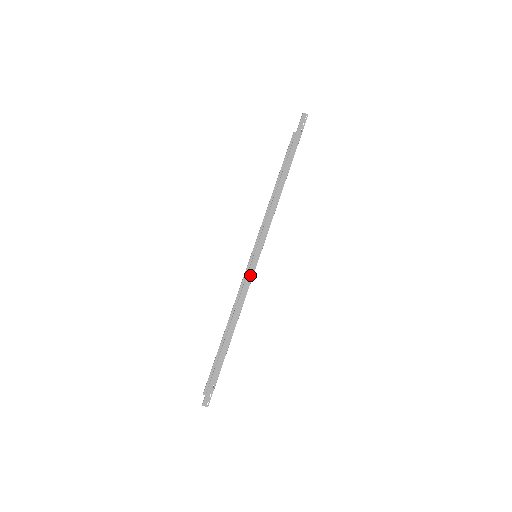
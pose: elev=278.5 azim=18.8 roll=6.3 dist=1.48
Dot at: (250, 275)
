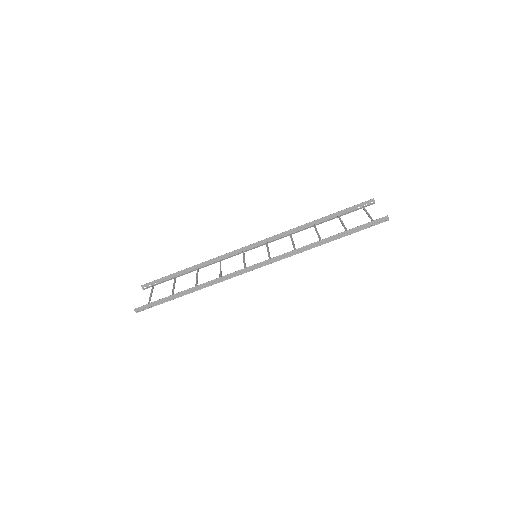
Dot at: (238, 273)
